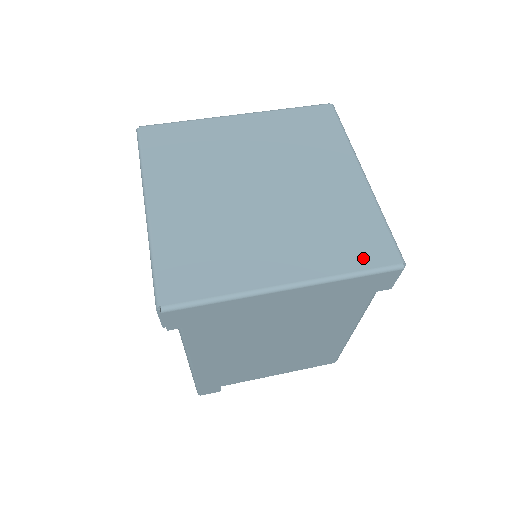
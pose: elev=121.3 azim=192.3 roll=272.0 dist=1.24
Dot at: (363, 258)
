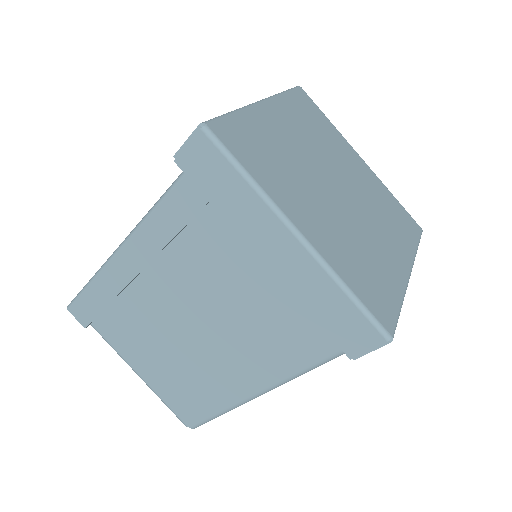
Dot at: (368, 296)
